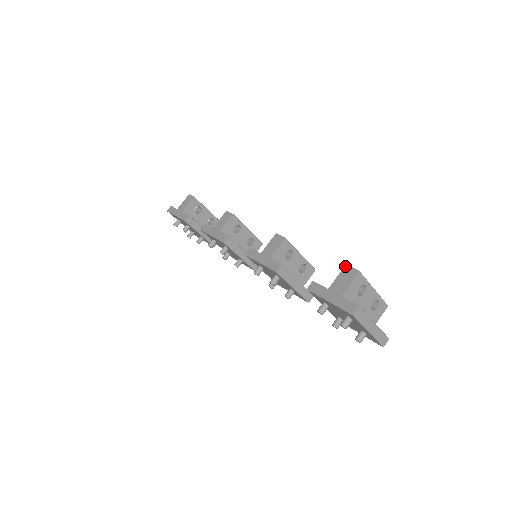
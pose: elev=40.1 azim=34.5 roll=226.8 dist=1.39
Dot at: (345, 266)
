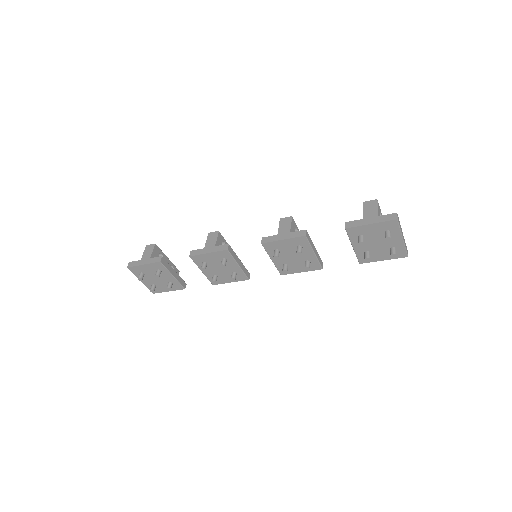
Dot at: (363, 203)
